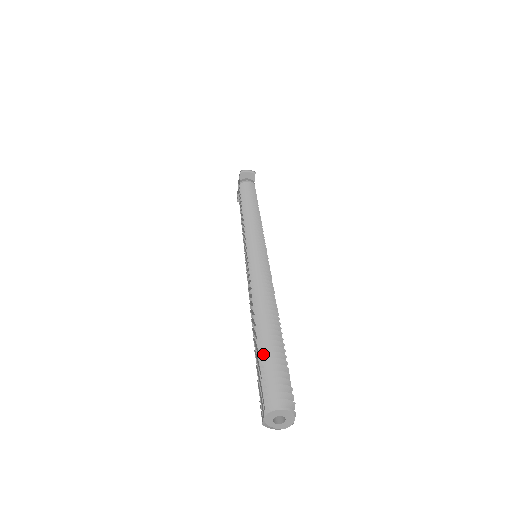
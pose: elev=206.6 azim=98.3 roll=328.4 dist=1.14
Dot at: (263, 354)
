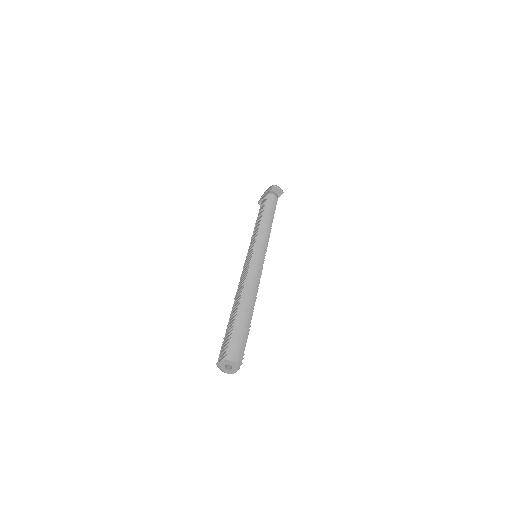
Dot at: (237, 325)
